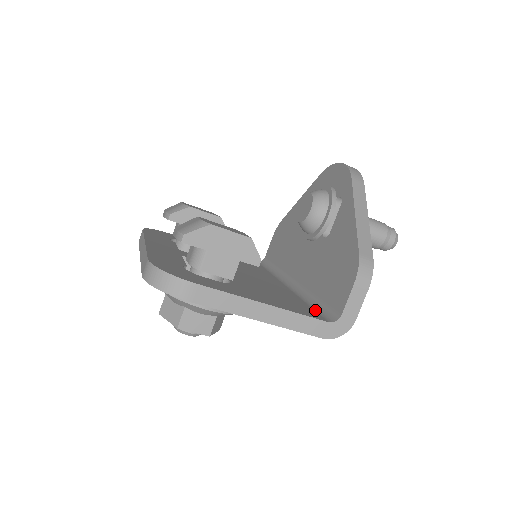
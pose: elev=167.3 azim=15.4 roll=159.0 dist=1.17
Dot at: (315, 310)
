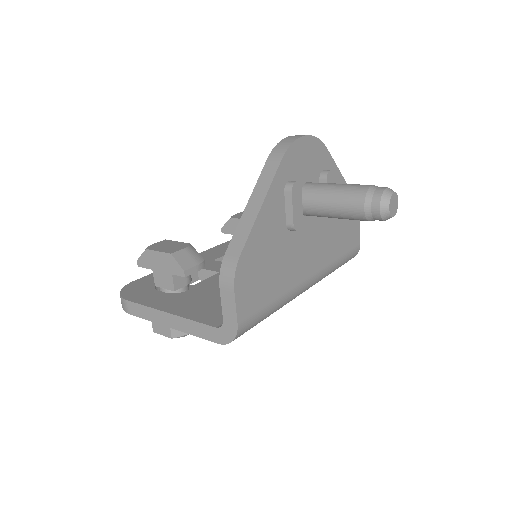
Dot at: occluded
